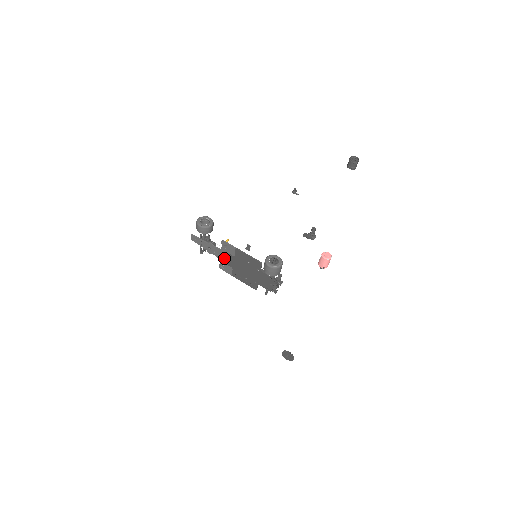
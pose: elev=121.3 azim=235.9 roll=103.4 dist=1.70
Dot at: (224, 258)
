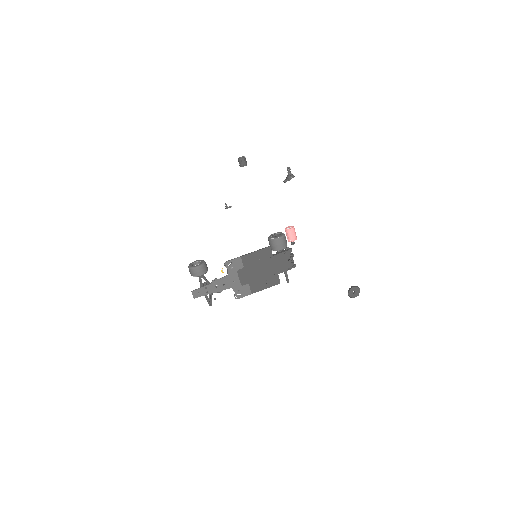
Dot at: (235, 281)
